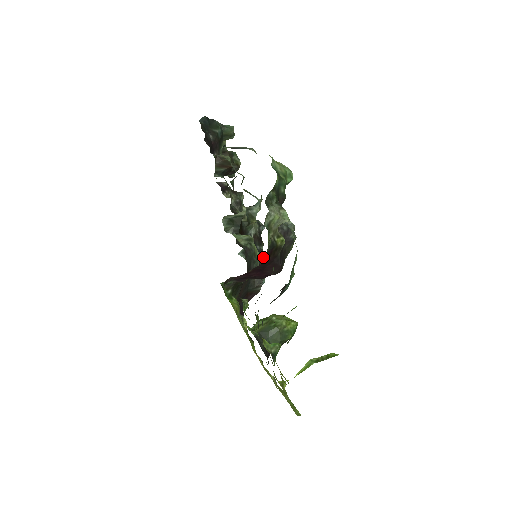
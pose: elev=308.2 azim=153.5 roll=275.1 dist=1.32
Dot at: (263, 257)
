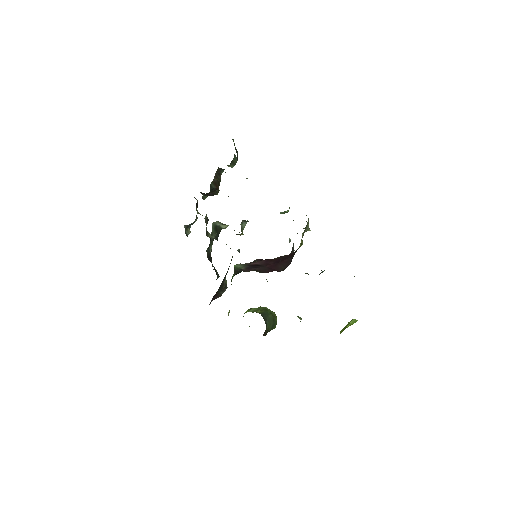
Dot at: (217, 272)
